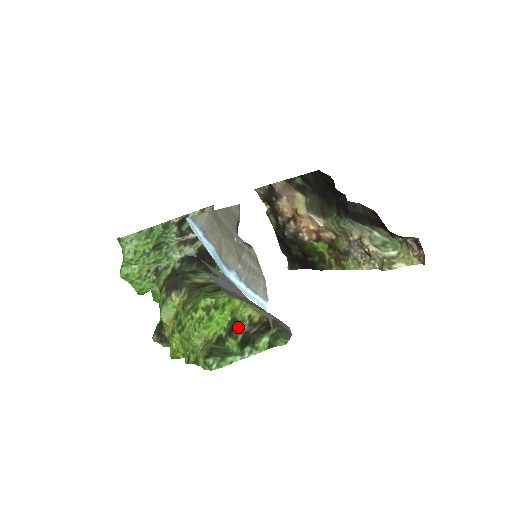
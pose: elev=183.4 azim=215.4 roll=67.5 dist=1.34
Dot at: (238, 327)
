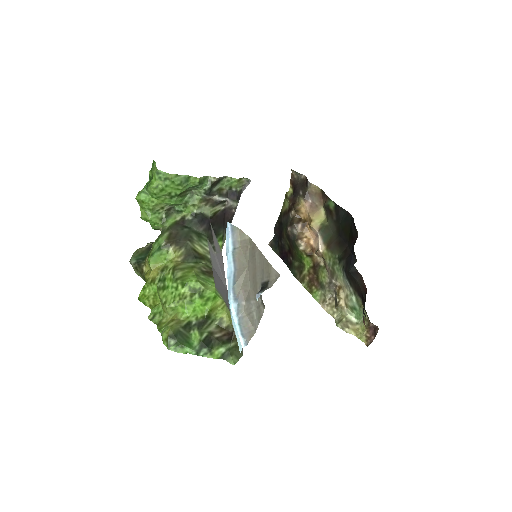
Dot at: (208, 324)
